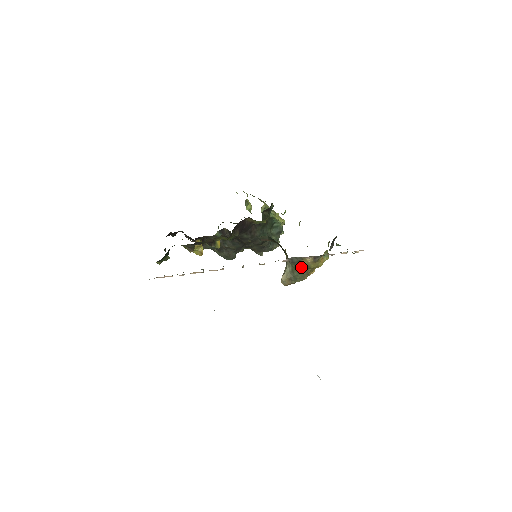
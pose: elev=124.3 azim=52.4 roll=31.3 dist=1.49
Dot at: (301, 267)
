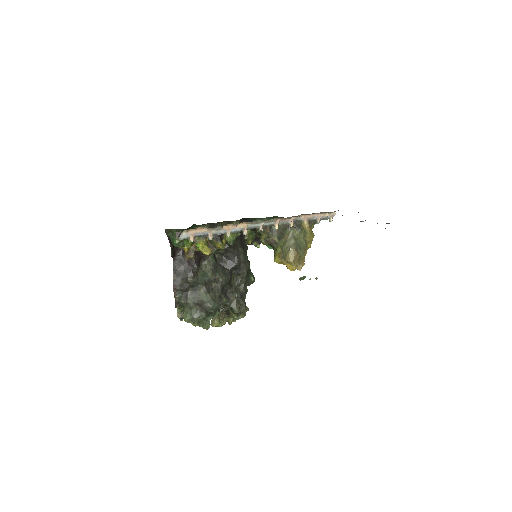
Dot at: (302, 232)
